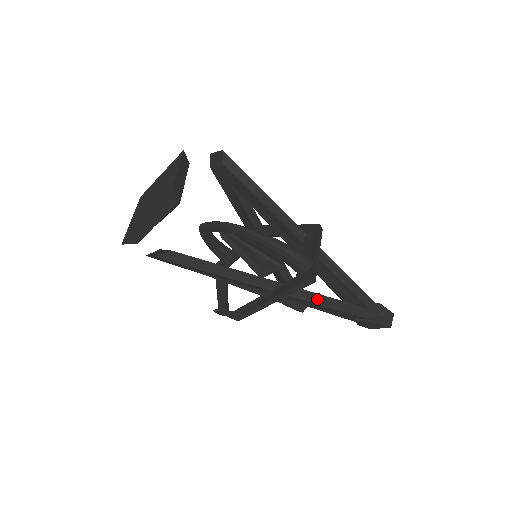
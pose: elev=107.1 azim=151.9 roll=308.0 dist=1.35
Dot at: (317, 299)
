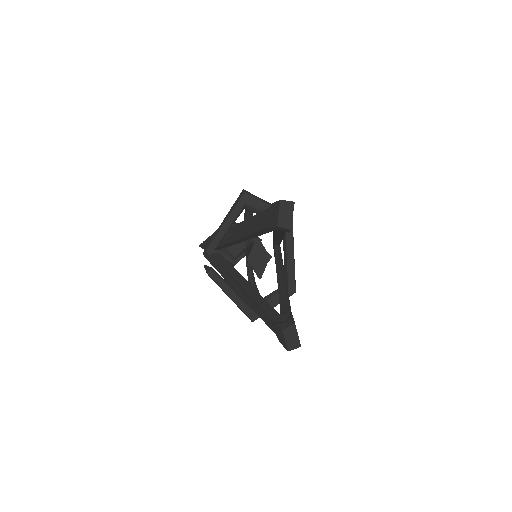
Dot at: occluded
